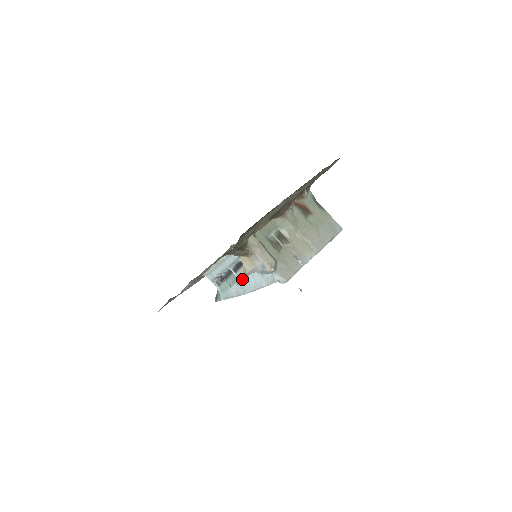
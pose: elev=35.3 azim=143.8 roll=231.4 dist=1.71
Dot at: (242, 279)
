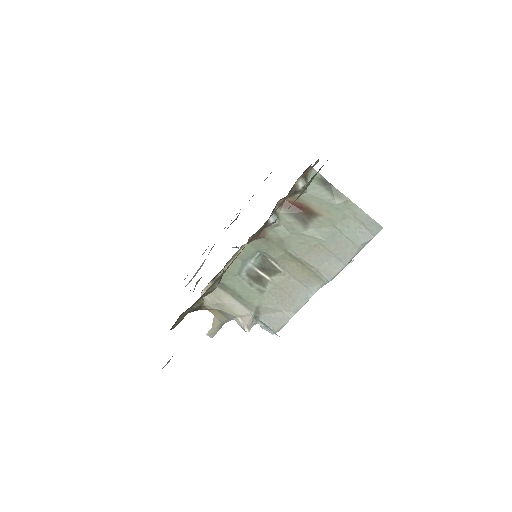
Dot at: (216, 330)
